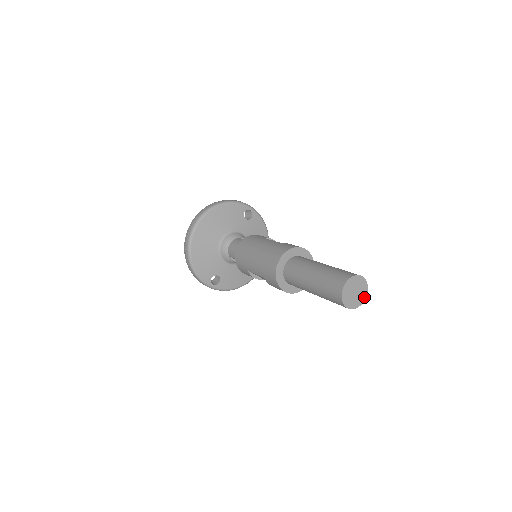
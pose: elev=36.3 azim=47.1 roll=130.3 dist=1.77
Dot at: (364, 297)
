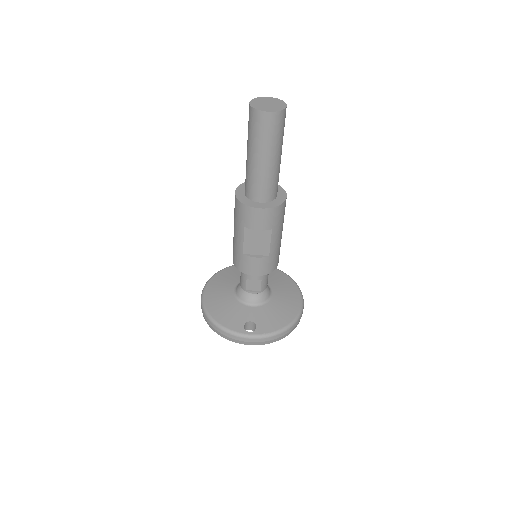
Dot at: (284, 105)
